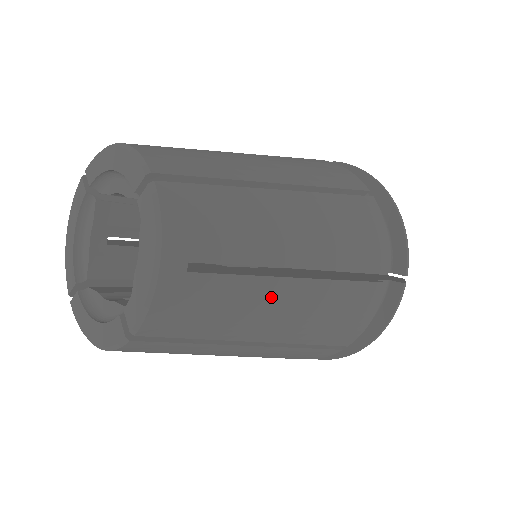
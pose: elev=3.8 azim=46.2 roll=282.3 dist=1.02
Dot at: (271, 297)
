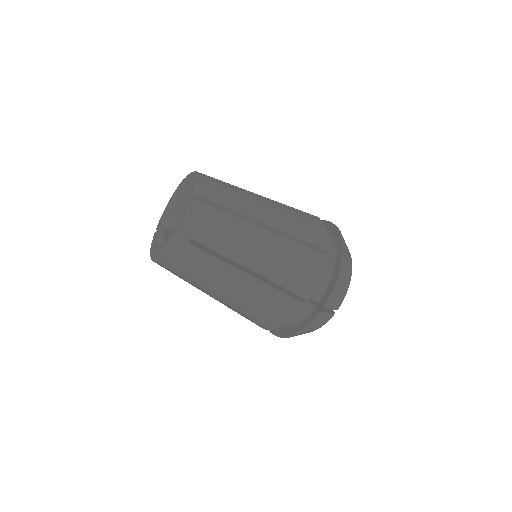
Dot at: (255, 199)
